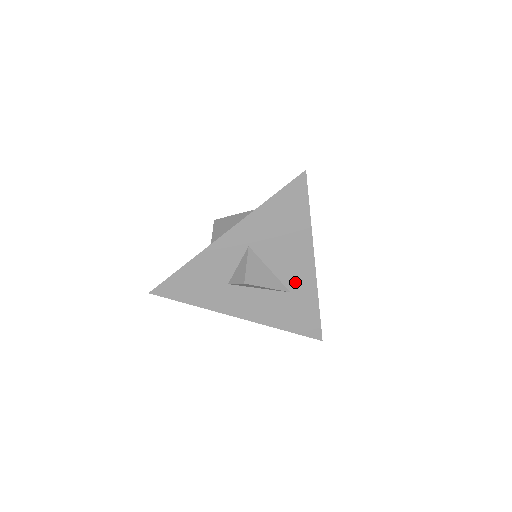
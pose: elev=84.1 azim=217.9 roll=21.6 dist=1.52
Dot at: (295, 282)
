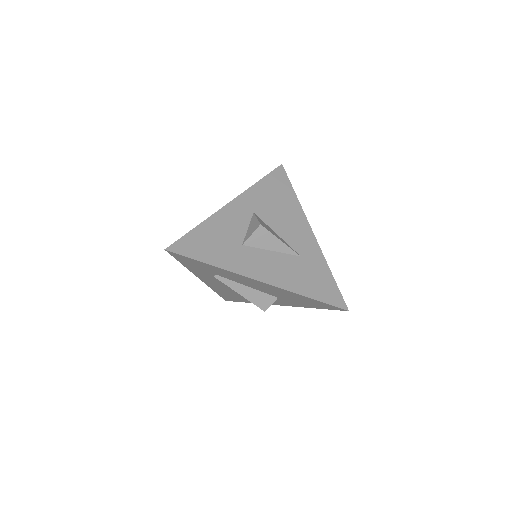
Dot at: (302, 247)
